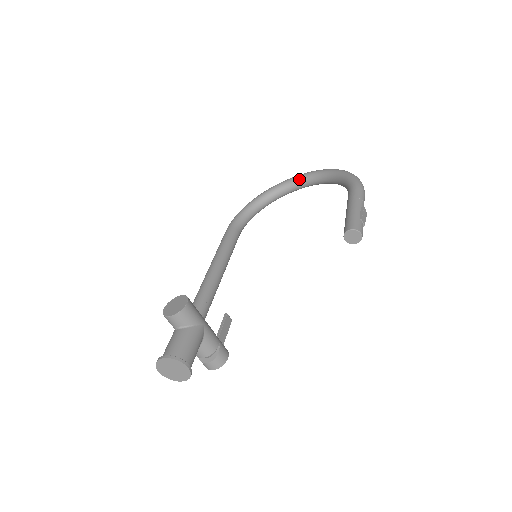
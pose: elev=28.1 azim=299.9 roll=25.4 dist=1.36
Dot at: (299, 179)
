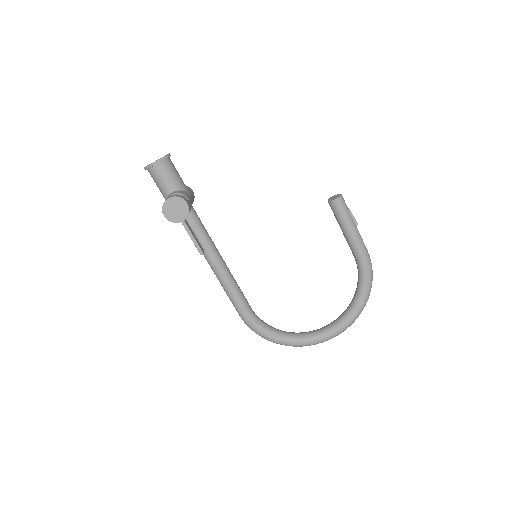
Dot at: (327, 325)
